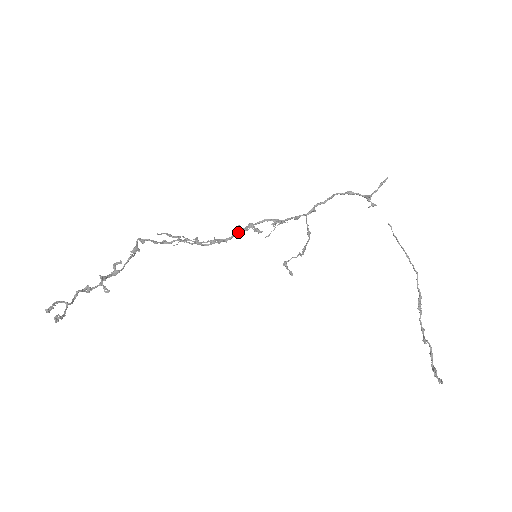
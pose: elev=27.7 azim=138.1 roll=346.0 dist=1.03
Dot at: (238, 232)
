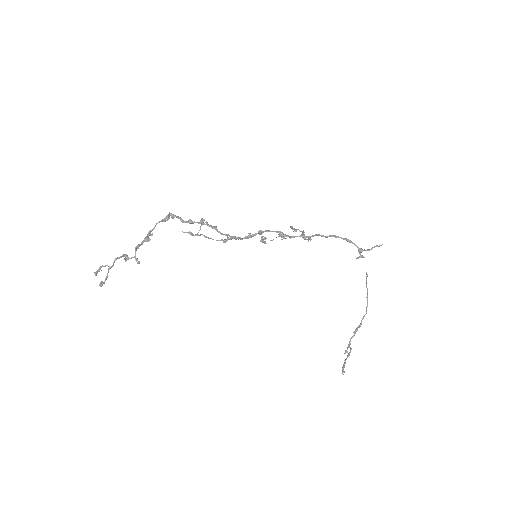
Dot at: (247, 238)
